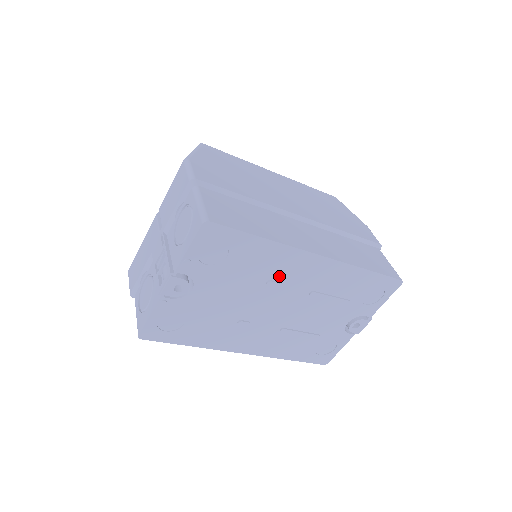
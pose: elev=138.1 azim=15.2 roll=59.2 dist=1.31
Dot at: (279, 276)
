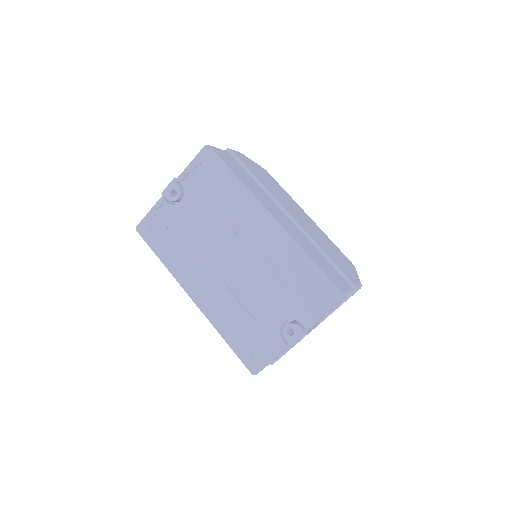
Dot at: (239, 222)
